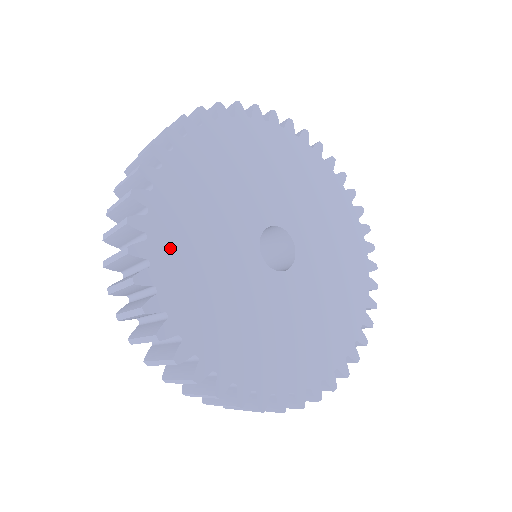
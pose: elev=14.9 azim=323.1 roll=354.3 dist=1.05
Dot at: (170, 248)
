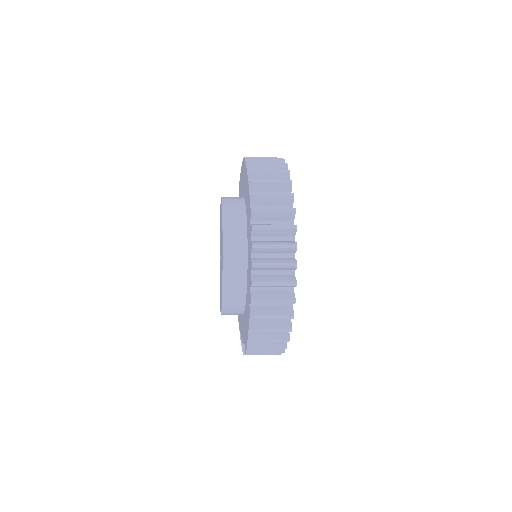
Dot at: occluded
